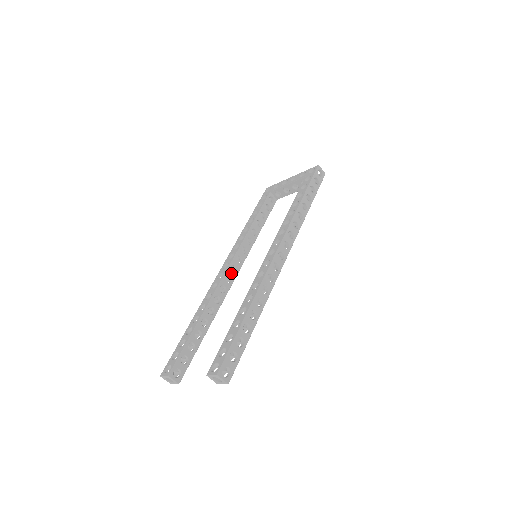
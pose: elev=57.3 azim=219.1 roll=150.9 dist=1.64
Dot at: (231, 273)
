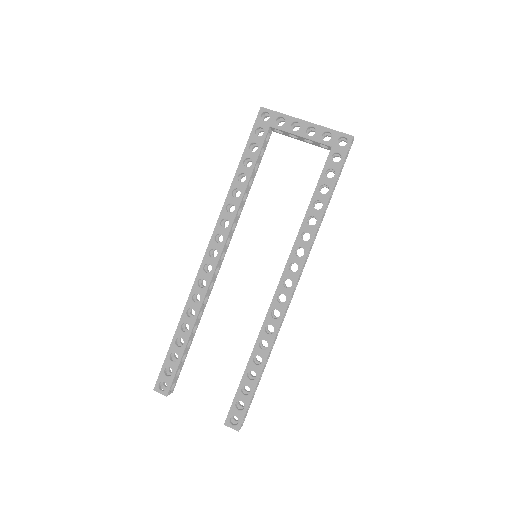
Dot at: (219, 263)
